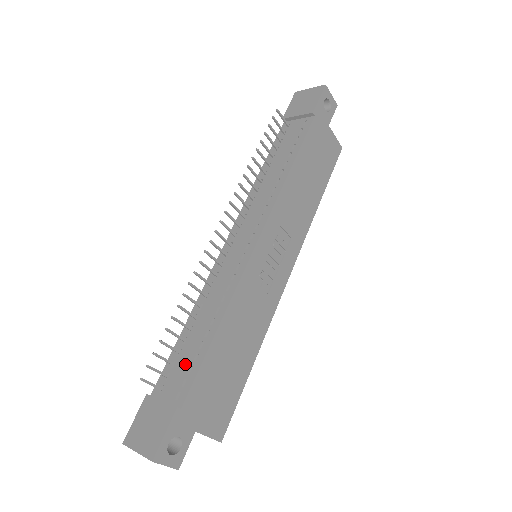
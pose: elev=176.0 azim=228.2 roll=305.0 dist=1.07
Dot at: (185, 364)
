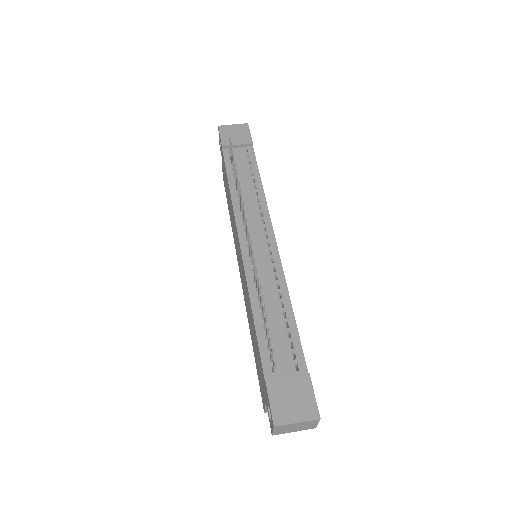
Dot at: (283, 343)
